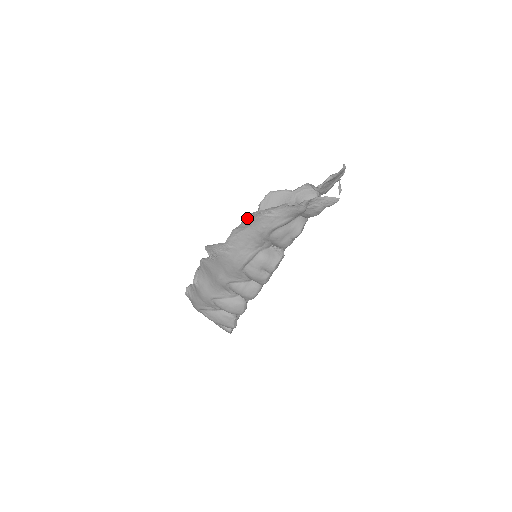
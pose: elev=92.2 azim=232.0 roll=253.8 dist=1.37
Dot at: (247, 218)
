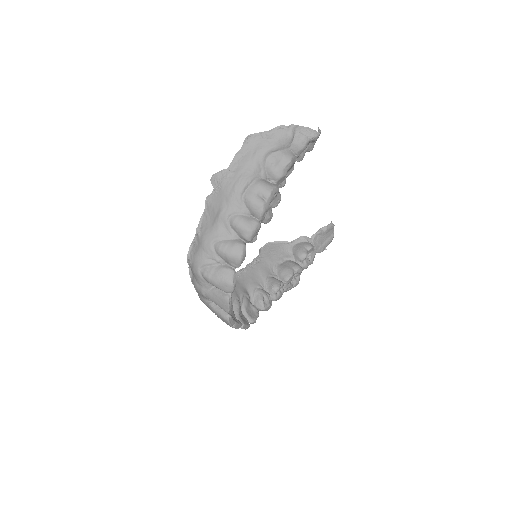
Dot at: (247, 141)
